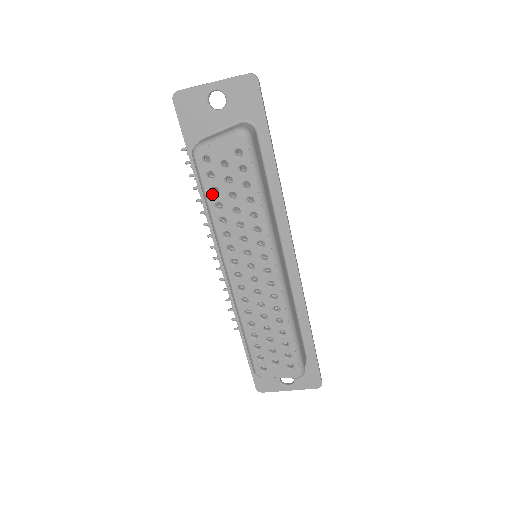
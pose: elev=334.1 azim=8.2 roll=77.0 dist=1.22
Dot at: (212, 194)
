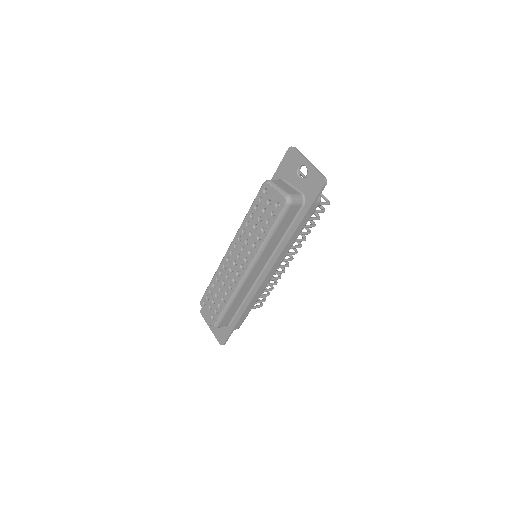
Dot at: (255, 207)
